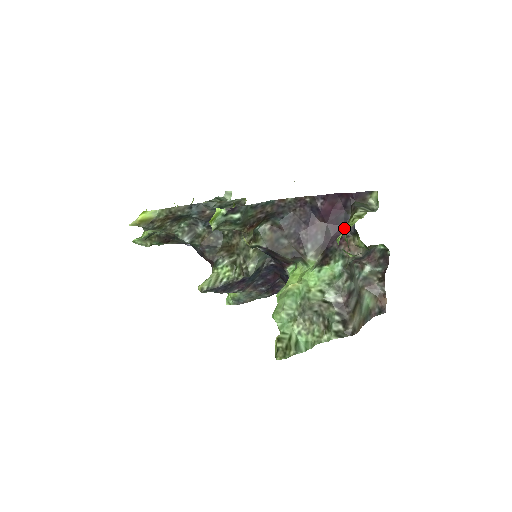
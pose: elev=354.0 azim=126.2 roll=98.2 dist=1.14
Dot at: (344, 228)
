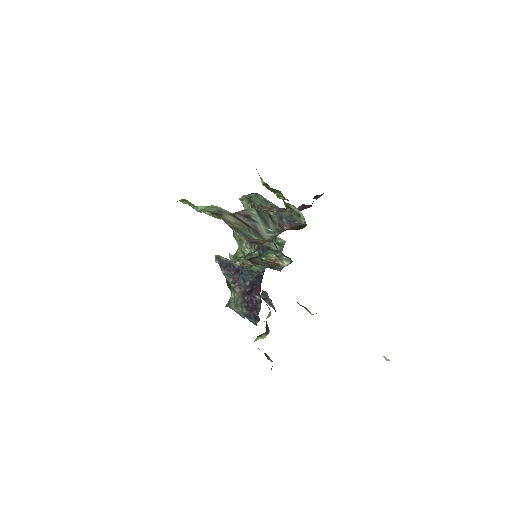
Dot at: occluded
